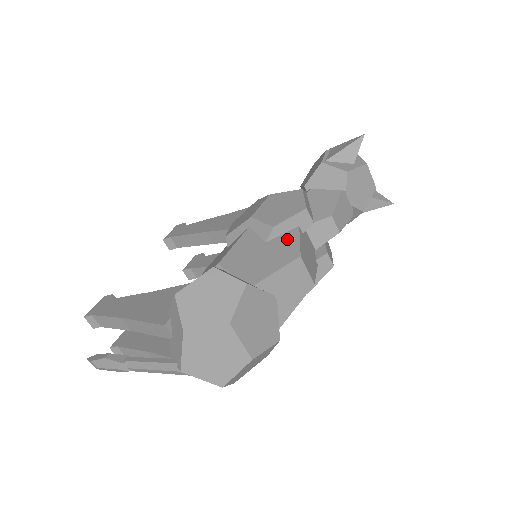
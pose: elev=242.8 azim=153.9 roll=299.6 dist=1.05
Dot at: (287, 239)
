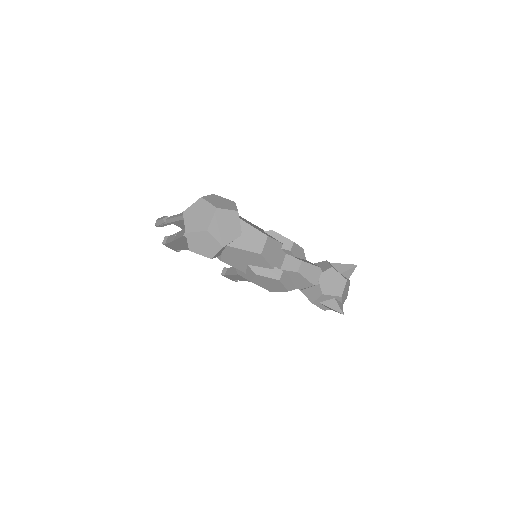
Dot at: (272, 237)
